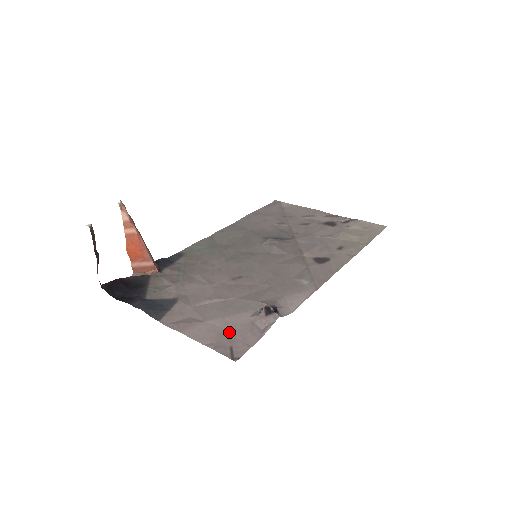
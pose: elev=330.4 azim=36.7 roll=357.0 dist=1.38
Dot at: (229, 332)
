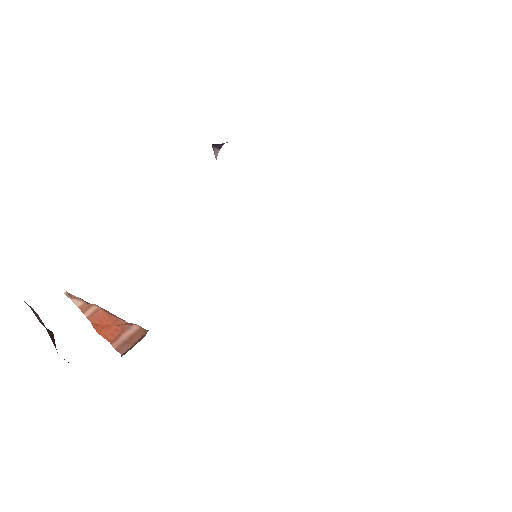
Dot at: occluded
